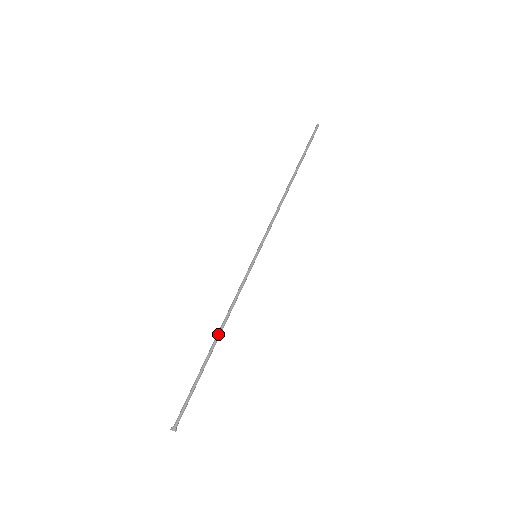
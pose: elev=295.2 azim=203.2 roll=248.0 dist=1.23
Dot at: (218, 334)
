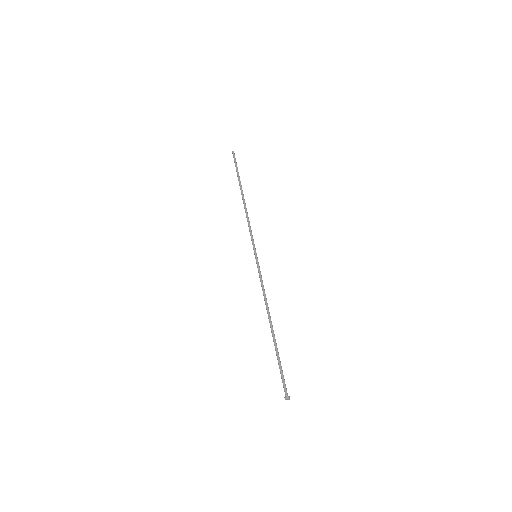
Dot at: (270, 320)
